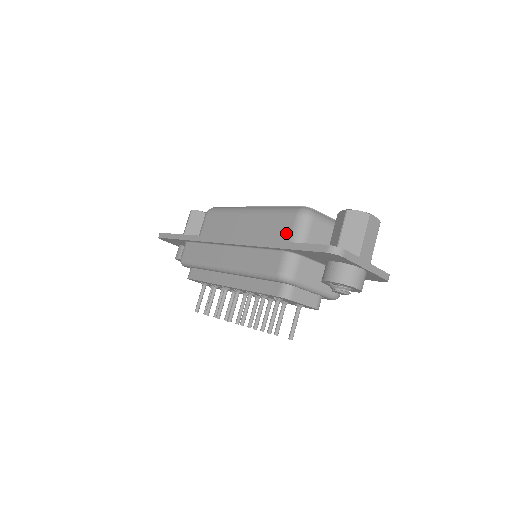
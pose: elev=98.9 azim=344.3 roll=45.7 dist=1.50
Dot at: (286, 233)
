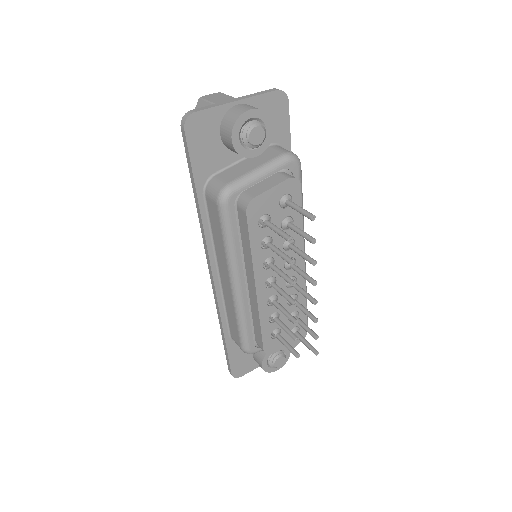
Dot at: occluded
